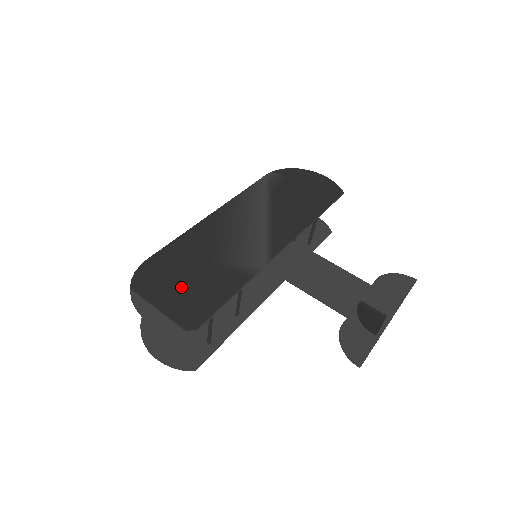
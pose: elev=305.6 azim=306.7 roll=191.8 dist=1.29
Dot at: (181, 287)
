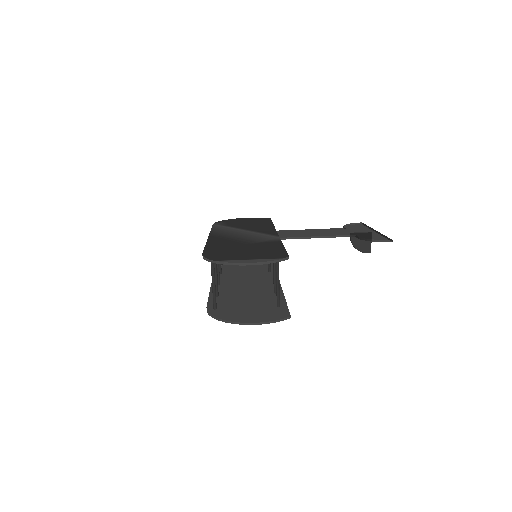
Dot at: (247, 252)
